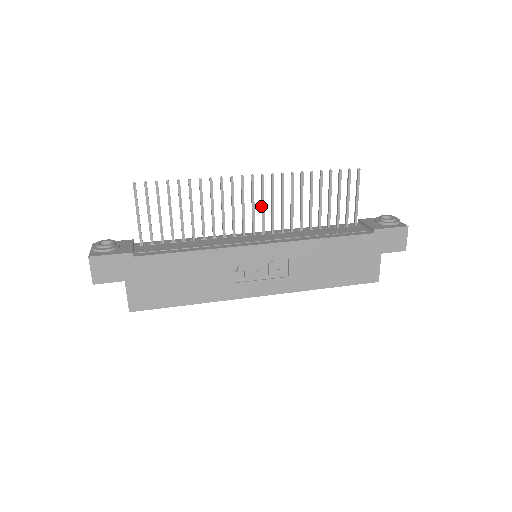
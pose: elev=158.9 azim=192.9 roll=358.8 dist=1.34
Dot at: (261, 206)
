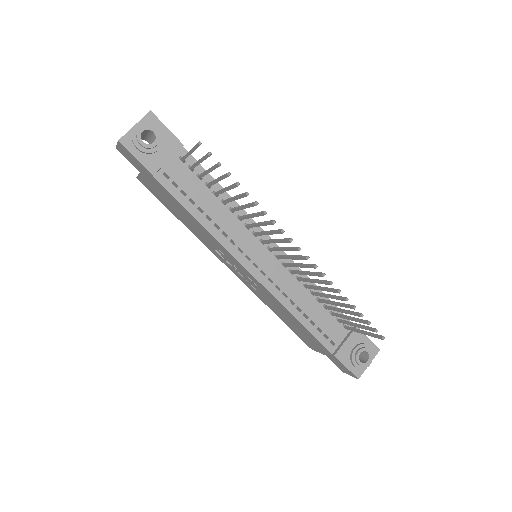
Dot at: (291, 255)
